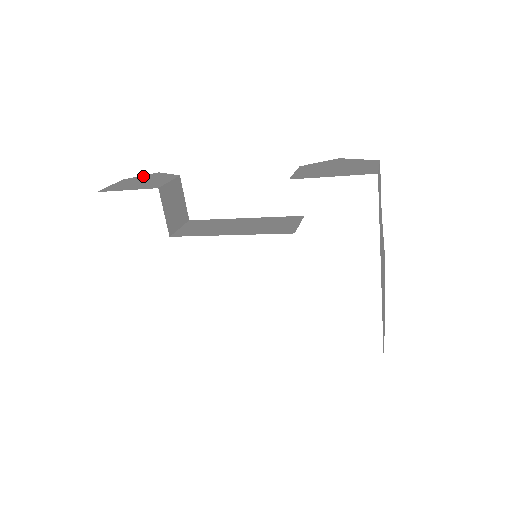
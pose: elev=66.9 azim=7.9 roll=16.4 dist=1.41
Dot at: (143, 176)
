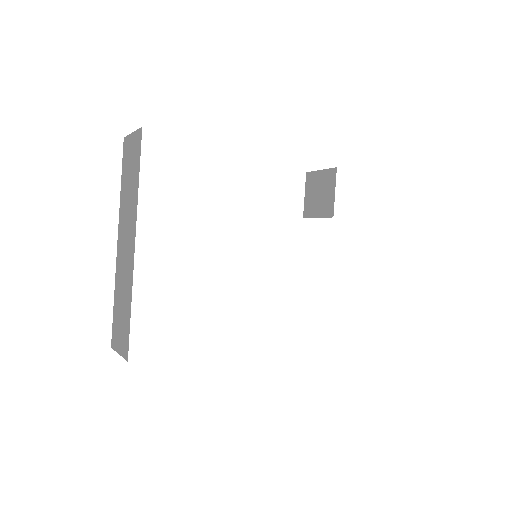
Dot at: occluded
